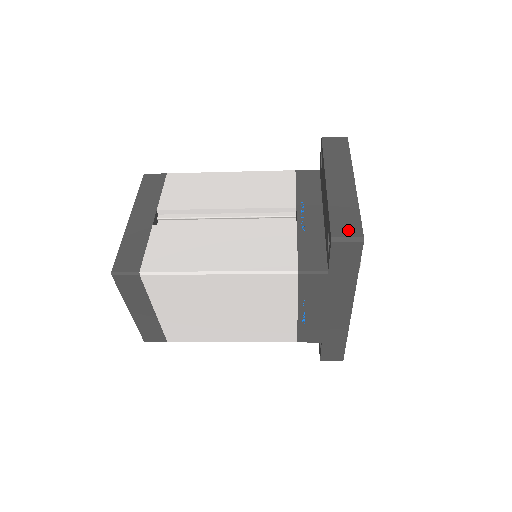
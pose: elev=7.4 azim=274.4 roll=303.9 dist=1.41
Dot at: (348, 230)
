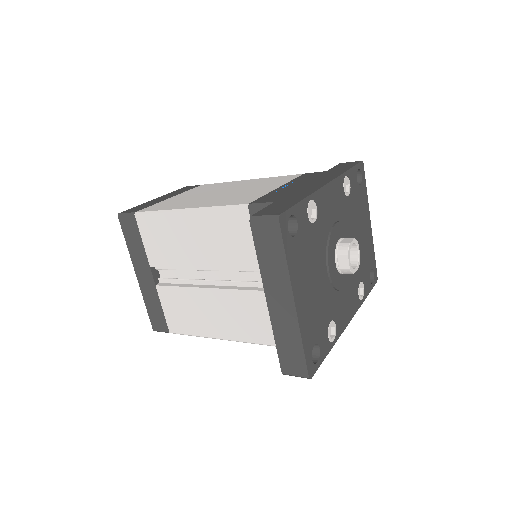
Dot at: (295, 369)
